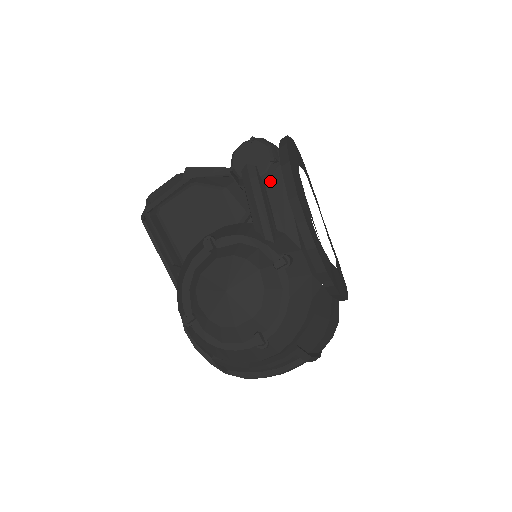
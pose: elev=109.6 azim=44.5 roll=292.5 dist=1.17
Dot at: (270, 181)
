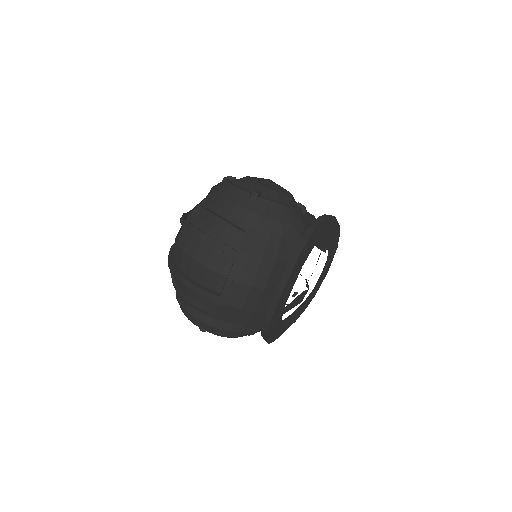
Dot at: occluded
